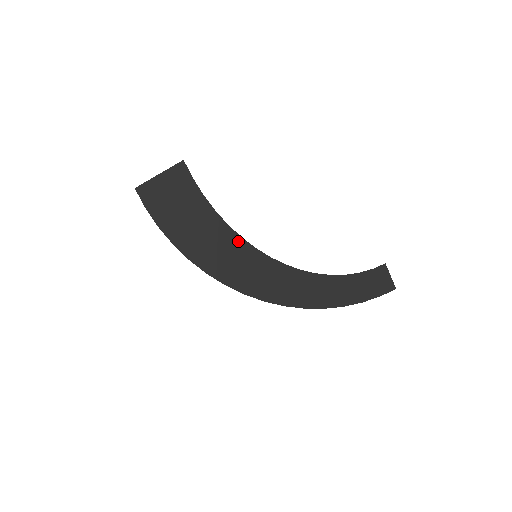
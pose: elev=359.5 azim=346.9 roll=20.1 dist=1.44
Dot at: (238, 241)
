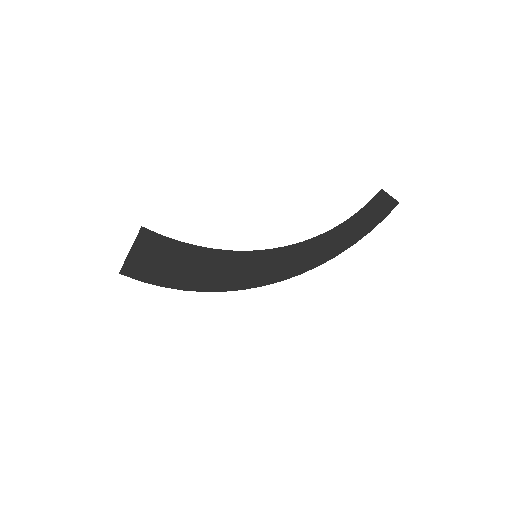
Dot at: (234, 255)
